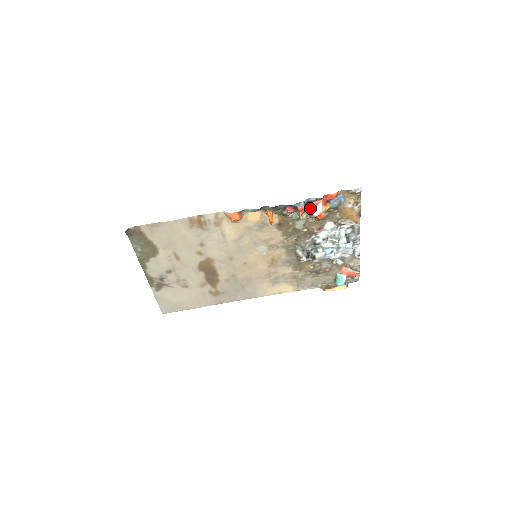
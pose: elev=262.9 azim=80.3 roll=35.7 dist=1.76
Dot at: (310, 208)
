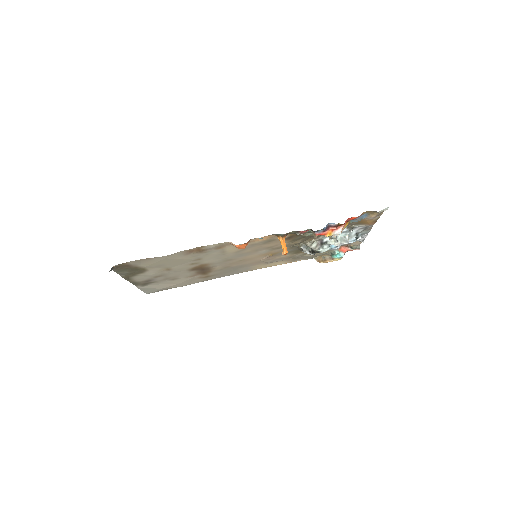
Dot at: (329, 233)
